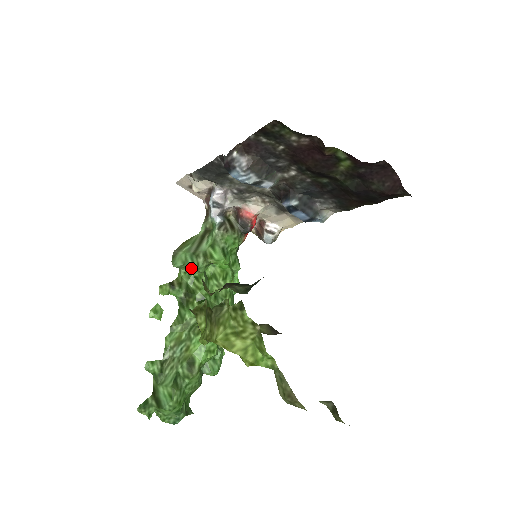
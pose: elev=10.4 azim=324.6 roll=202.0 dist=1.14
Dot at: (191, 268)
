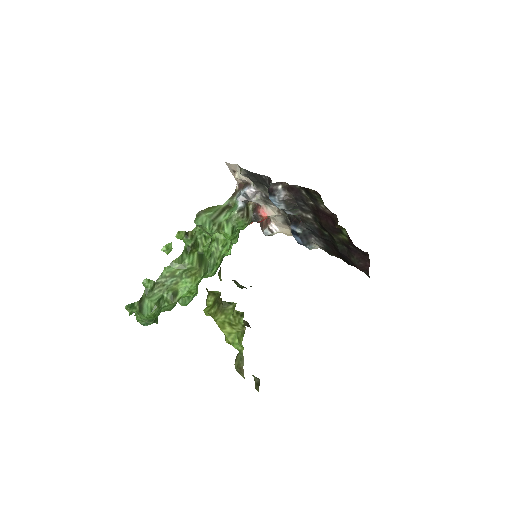
Dot at: (206, 230)
